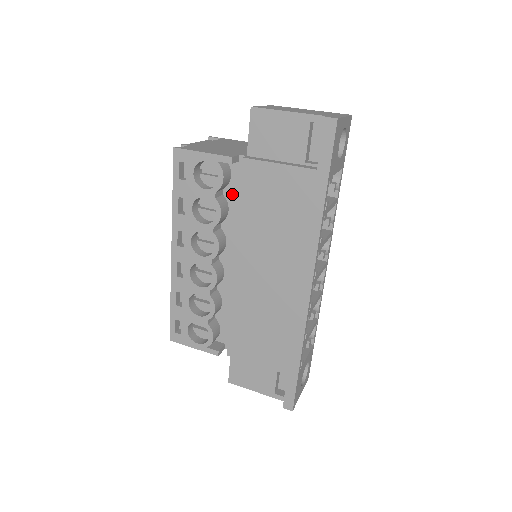
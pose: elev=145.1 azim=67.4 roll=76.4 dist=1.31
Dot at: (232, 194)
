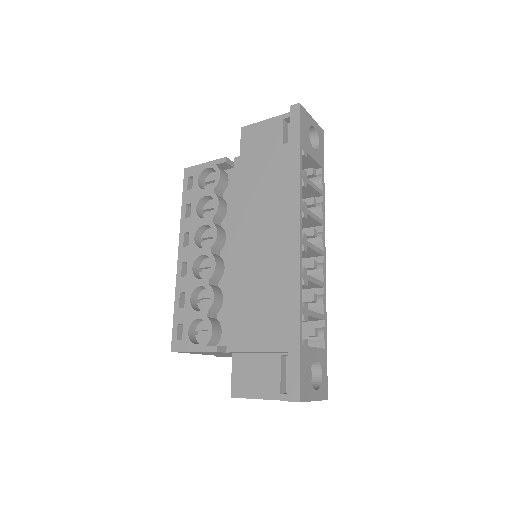
Dot at: (230, 194)
